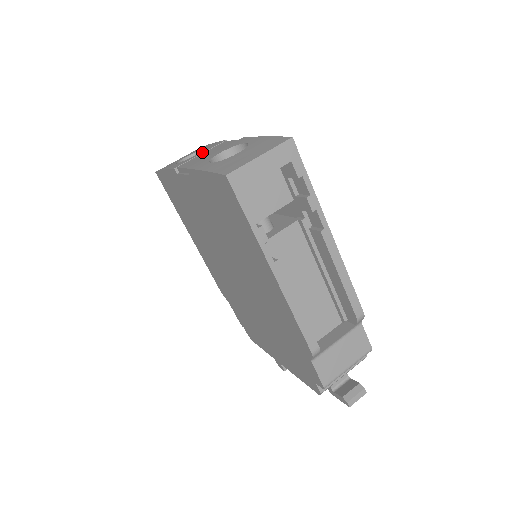
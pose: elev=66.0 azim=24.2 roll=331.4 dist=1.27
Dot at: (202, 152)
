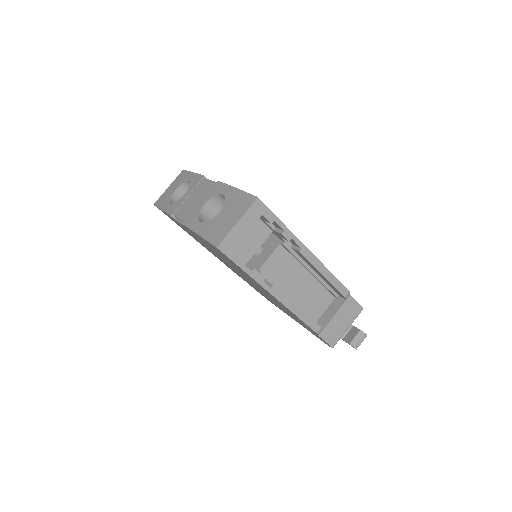
Dot at: (188, 193)
